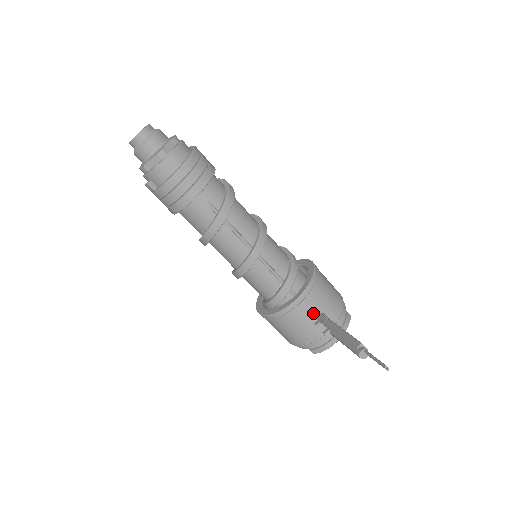
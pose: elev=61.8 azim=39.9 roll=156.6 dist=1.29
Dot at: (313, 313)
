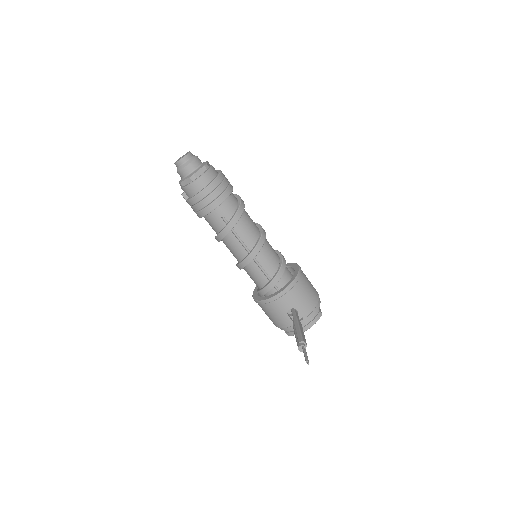
Dot at: (288, 307)
